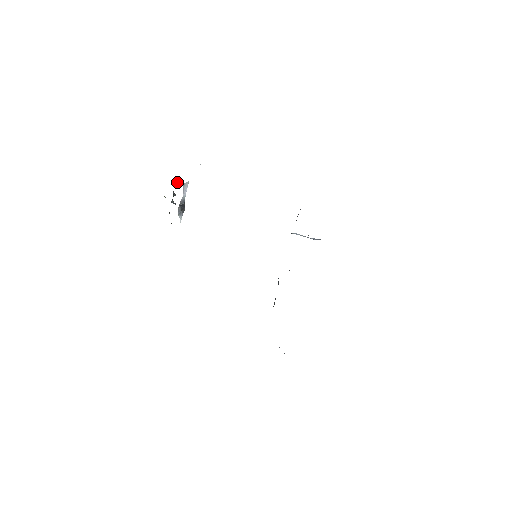
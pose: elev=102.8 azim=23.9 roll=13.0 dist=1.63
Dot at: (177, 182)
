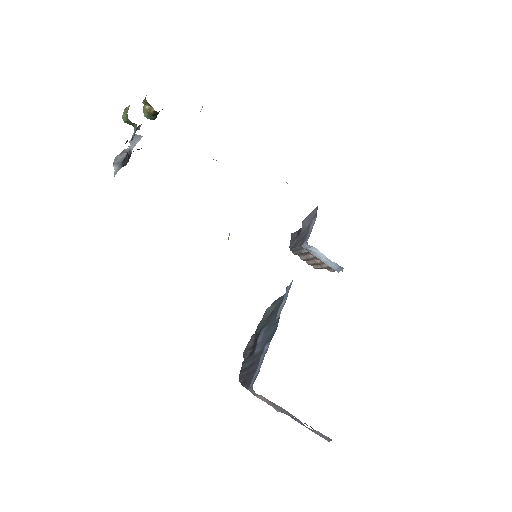
Dot at: (156, 111)
